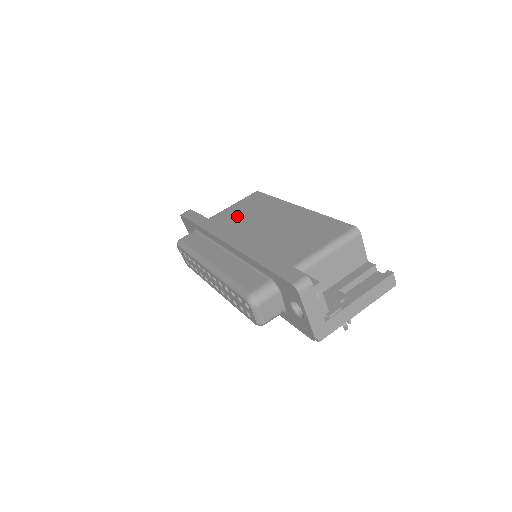
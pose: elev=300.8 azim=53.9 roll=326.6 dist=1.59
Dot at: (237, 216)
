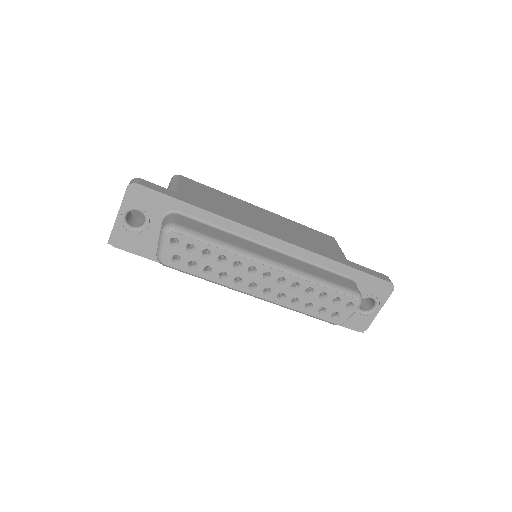
Dot at: (213, 205)
